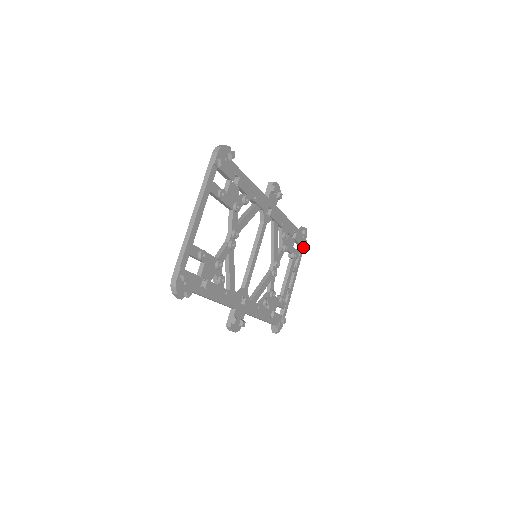
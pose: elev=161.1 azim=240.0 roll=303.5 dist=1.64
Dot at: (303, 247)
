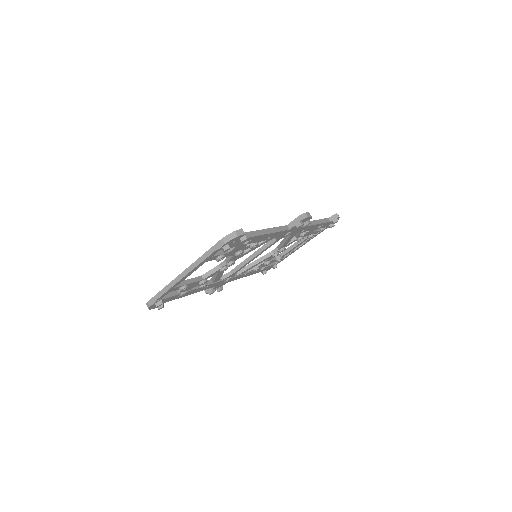
Dot at: occluded
